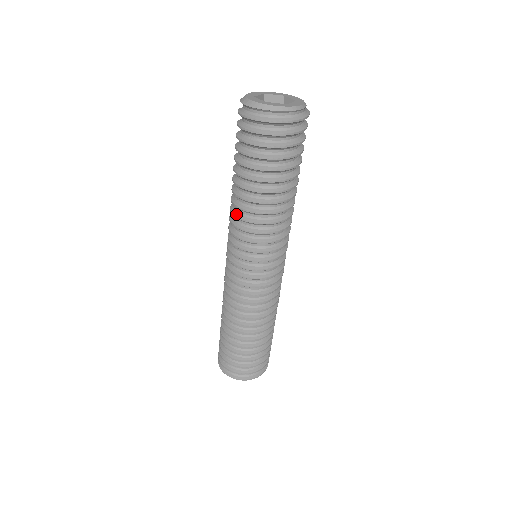
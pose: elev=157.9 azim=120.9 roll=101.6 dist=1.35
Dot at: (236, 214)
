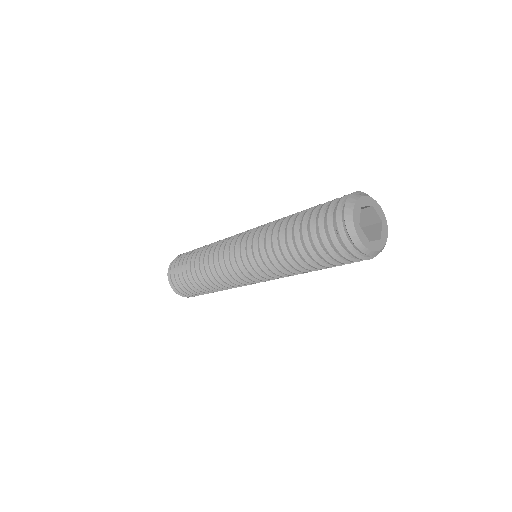
Dot at: (276, 266)
